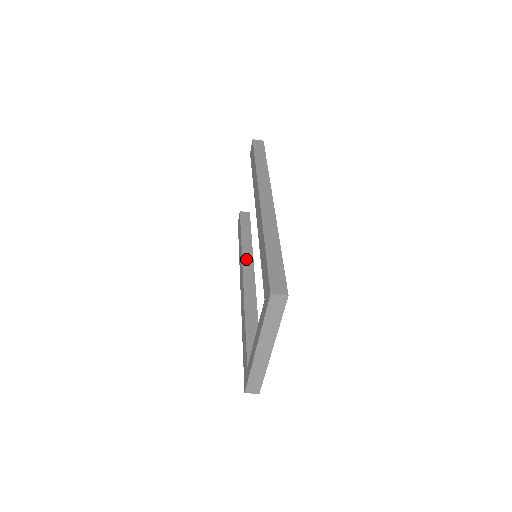
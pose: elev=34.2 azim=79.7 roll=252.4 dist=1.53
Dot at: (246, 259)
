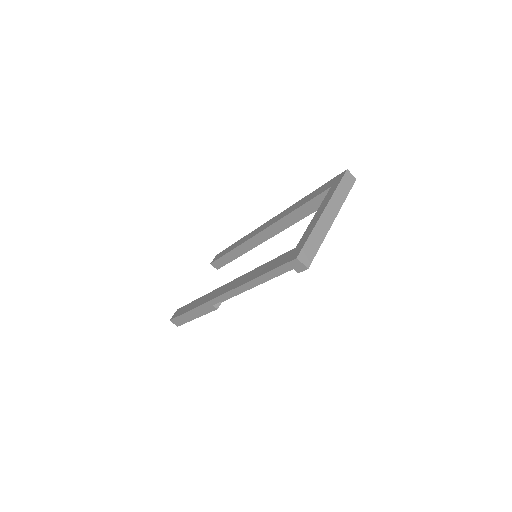
Dot at: occluded
